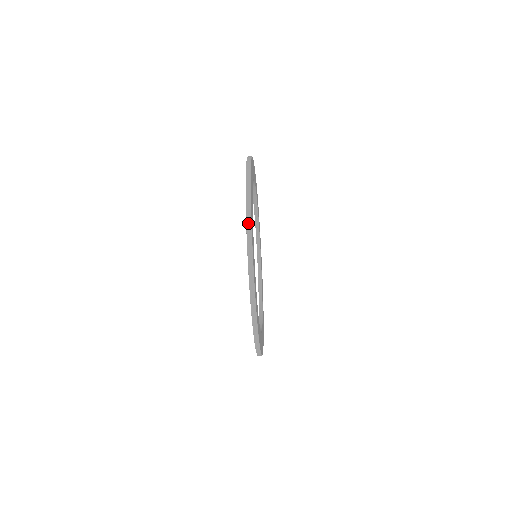
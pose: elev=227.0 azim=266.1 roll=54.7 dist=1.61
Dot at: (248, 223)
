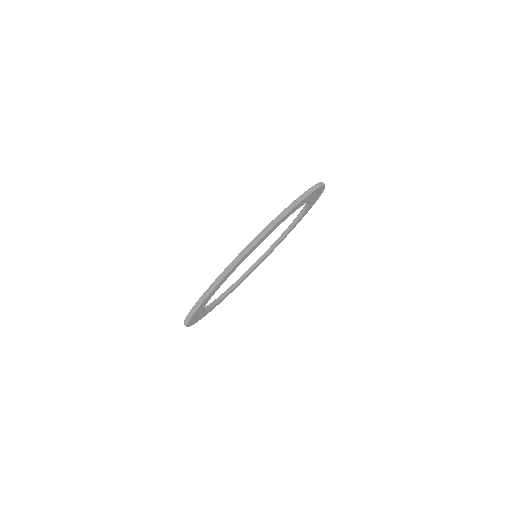
Dot at: (297, 201)
